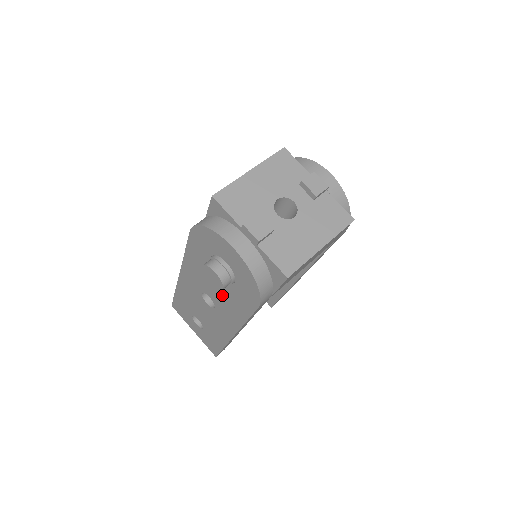
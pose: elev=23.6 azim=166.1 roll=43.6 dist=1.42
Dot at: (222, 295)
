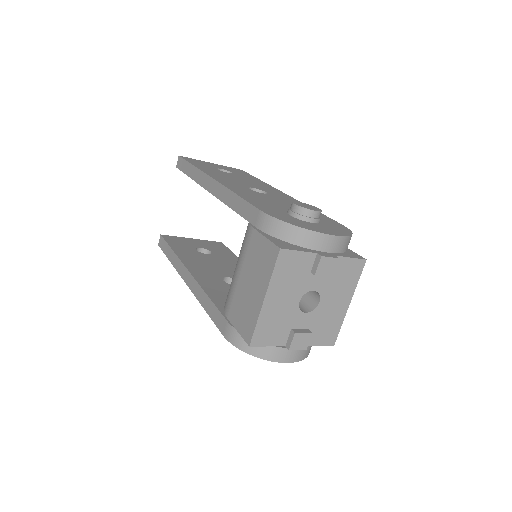
Dot at: occluded
